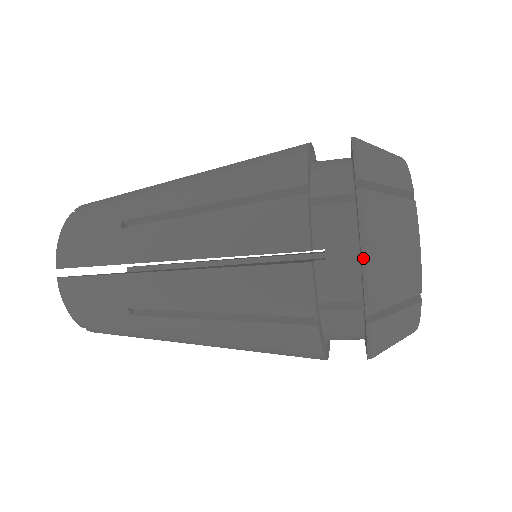
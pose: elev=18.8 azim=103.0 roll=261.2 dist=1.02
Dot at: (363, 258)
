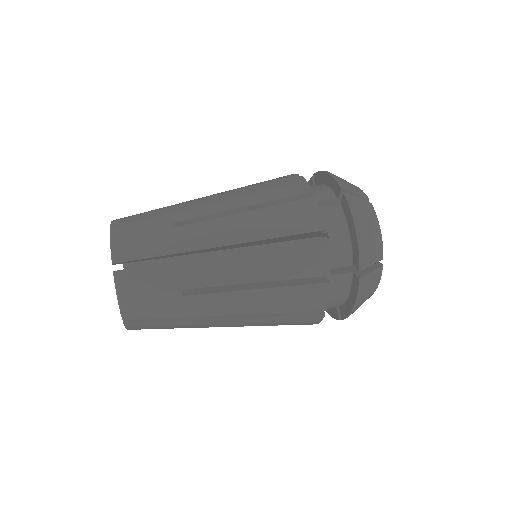
Dot at: (353, 309)
